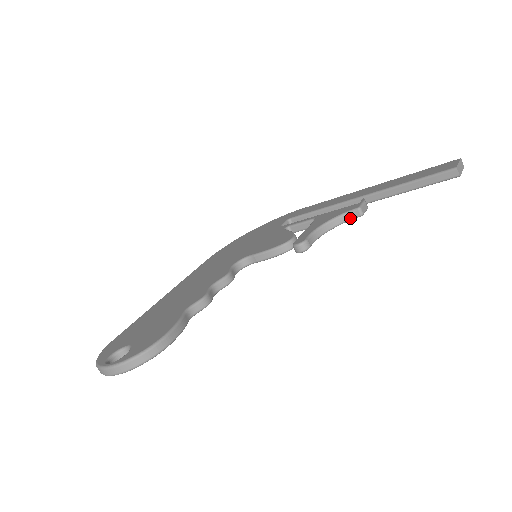
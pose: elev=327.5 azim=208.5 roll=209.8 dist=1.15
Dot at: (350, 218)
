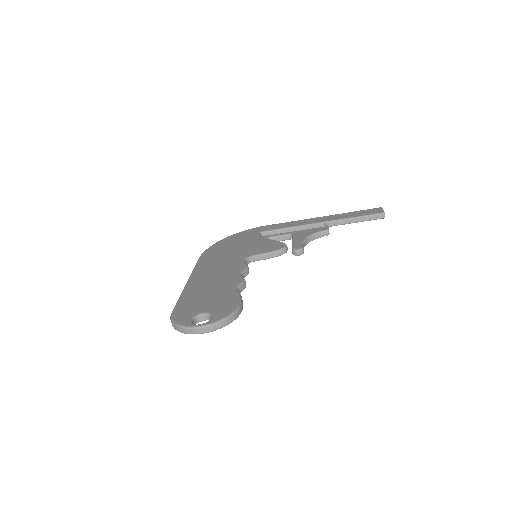
Dot at: (321, 236)
